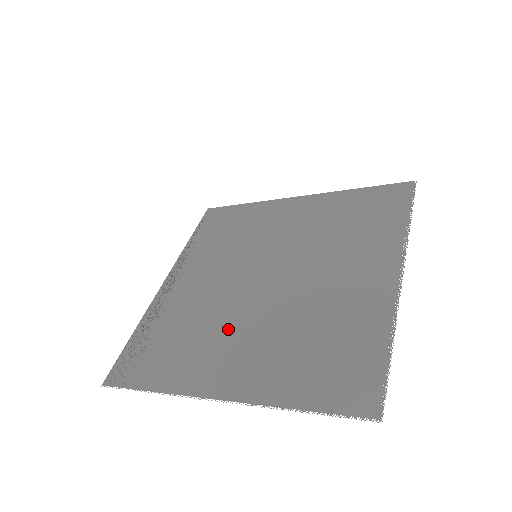
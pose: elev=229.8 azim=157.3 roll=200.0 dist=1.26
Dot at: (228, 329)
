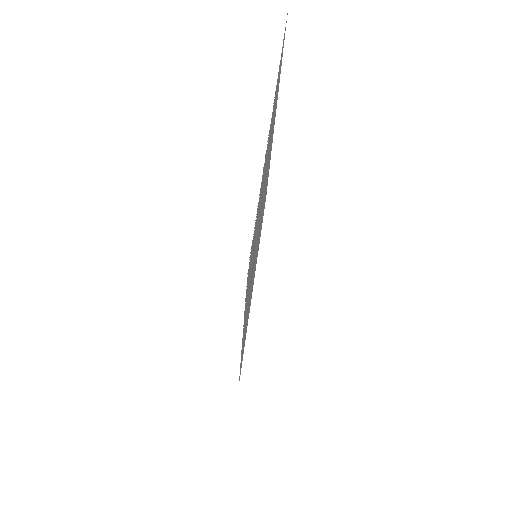
Dot at: occluded
